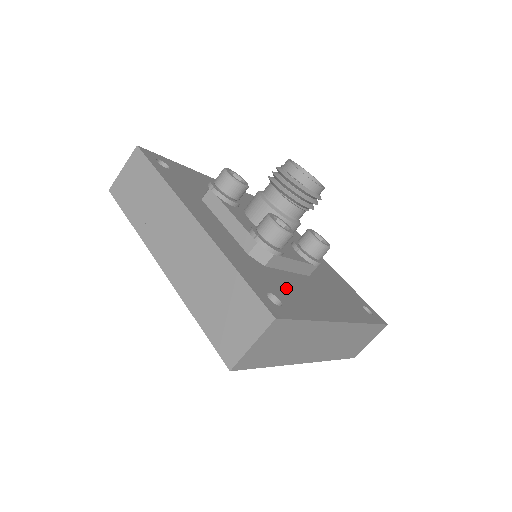
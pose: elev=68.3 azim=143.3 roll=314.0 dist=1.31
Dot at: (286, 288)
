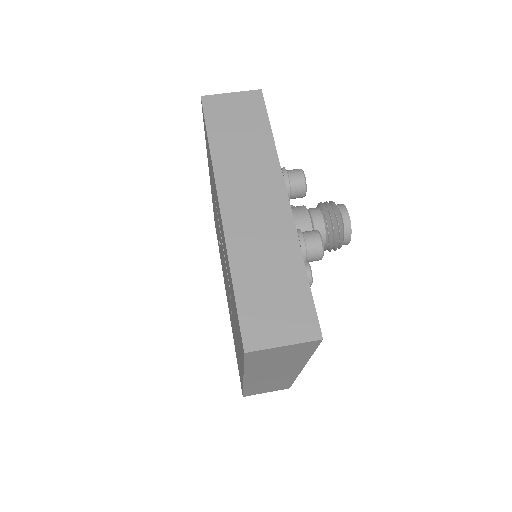
Dot at: occluded
